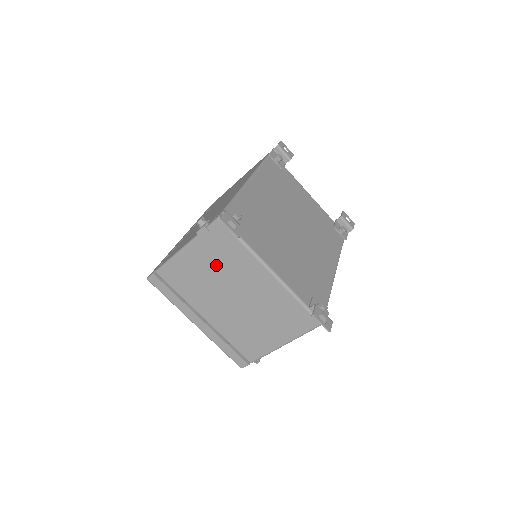
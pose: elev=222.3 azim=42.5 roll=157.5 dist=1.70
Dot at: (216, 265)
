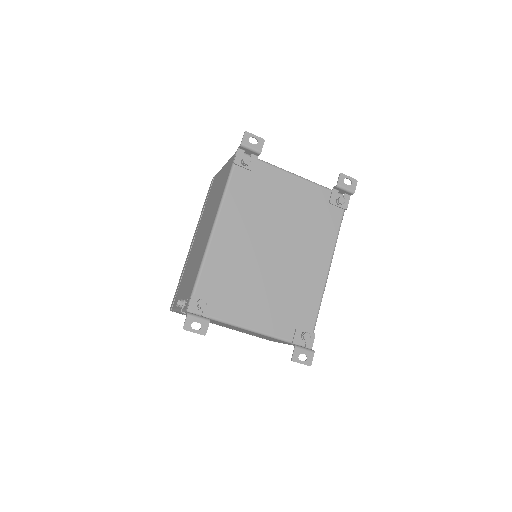
Dot at: occluded
